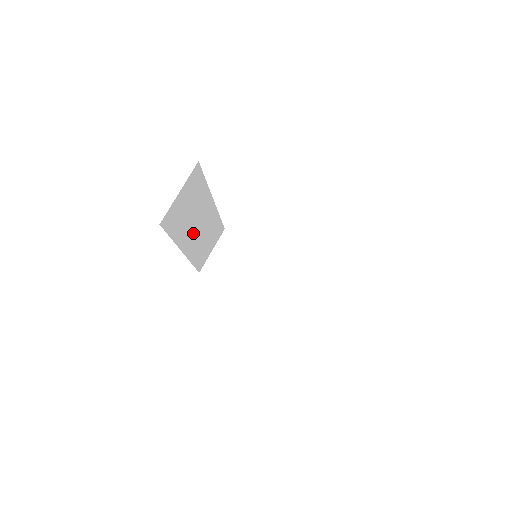
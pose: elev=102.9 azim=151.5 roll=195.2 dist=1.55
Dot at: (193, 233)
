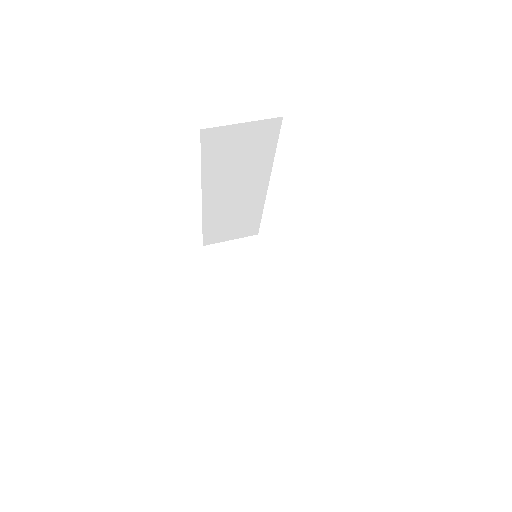
Dot at: (226, 192)
